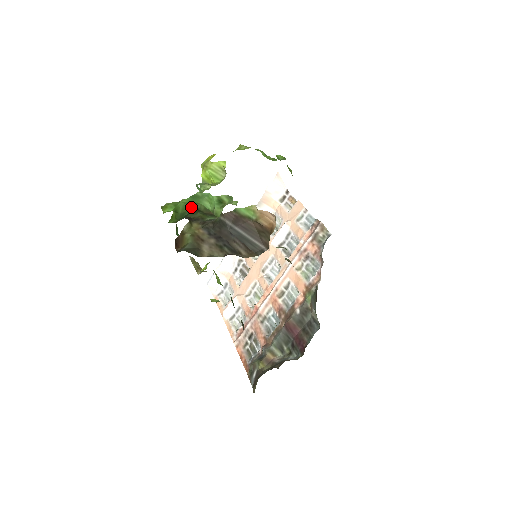
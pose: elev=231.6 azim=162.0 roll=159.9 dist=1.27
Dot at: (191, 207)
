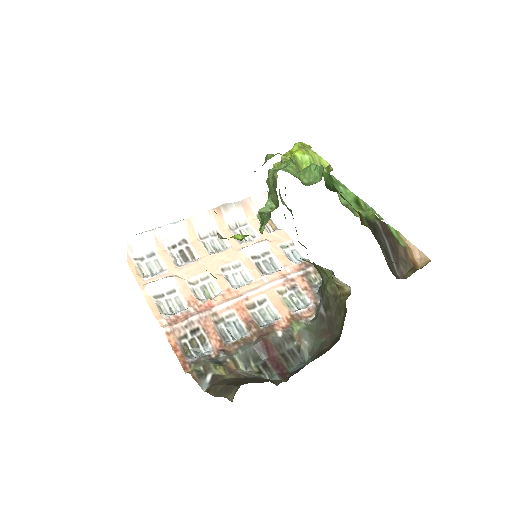
Dot at: (333, 185)
